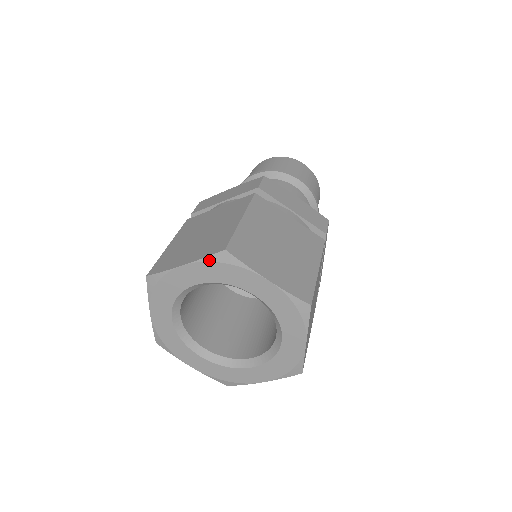
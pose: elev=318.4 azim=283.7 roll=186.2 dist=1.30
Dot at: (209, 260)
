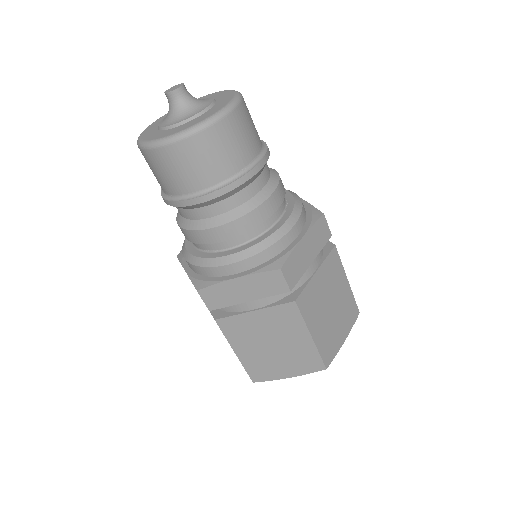
Dot at: (312, 371)
